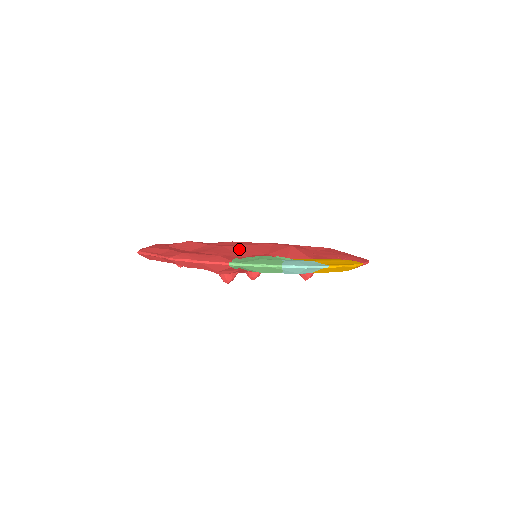
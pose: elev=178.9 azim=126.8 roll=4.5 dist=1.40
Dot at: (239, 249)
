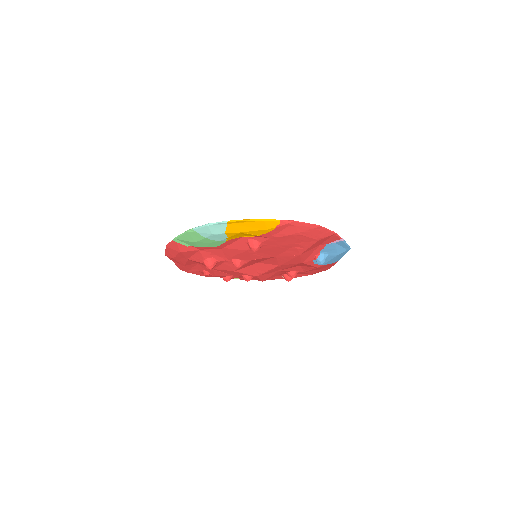
Dot at: occluded
